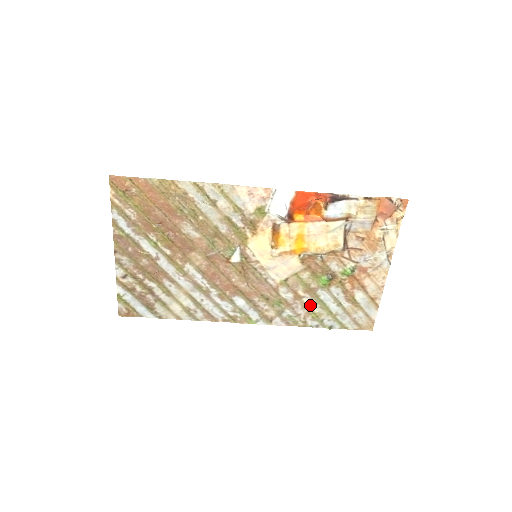
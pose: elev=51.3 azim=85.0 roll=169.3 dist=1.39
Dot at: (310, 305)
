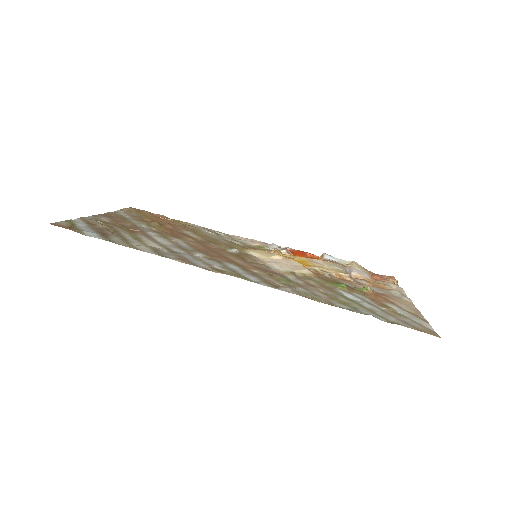
Dot at: (330, 294)
